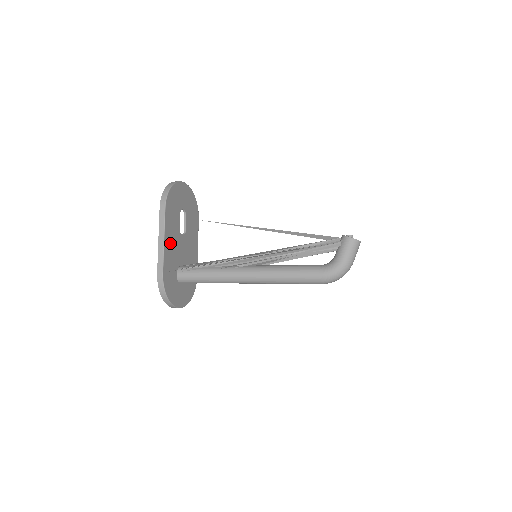
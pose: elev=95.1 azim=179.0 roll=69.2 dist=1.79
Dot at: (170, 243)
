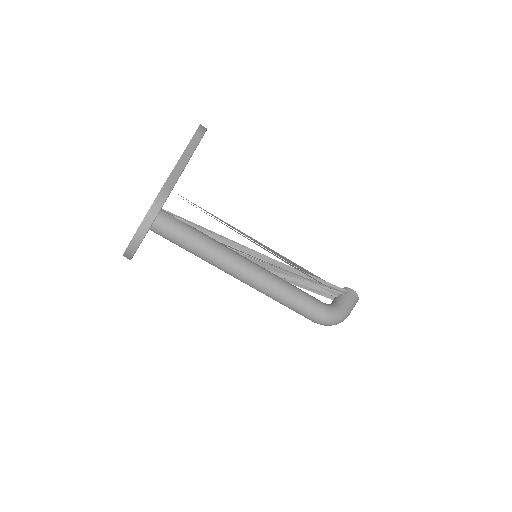
Dot at: occluded
